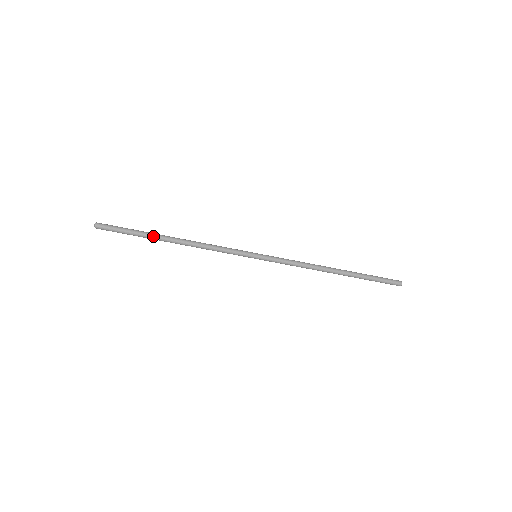
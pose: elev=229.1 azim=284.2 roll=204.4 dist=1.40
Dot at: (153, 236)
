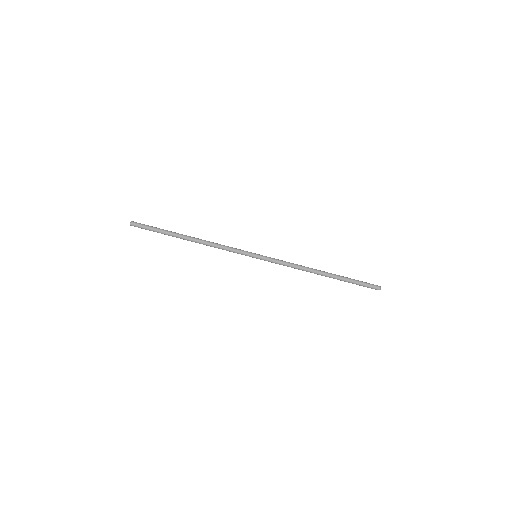
Dot at: (174, 235)
